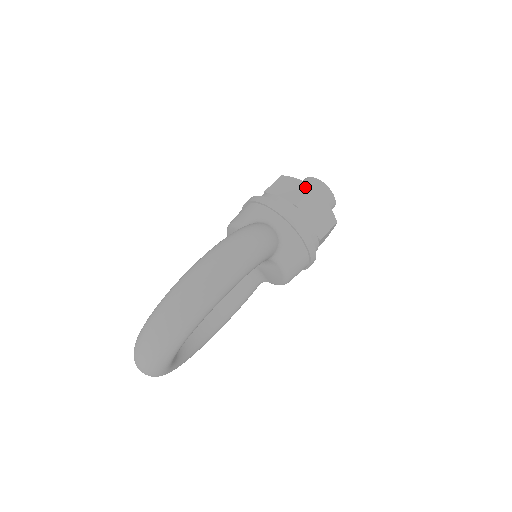
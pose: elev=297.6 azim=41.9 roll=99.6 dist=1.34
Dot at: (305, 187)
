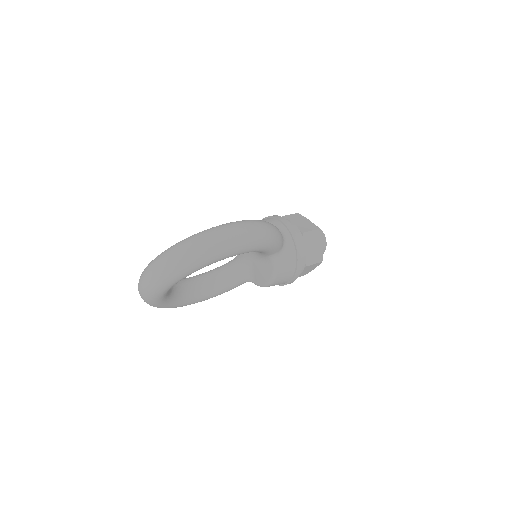
Dot at: (312, 226)
